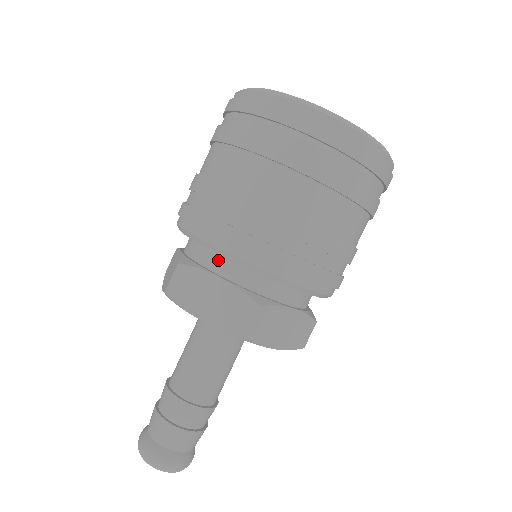
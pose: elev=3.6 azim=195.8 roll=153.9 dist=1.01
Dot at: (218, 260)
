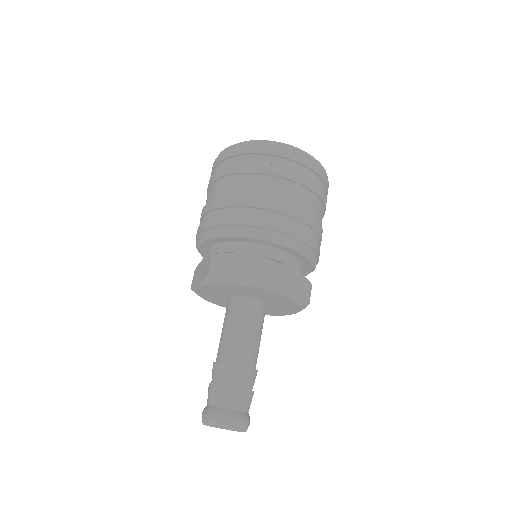
Dot at: (207, 253)
